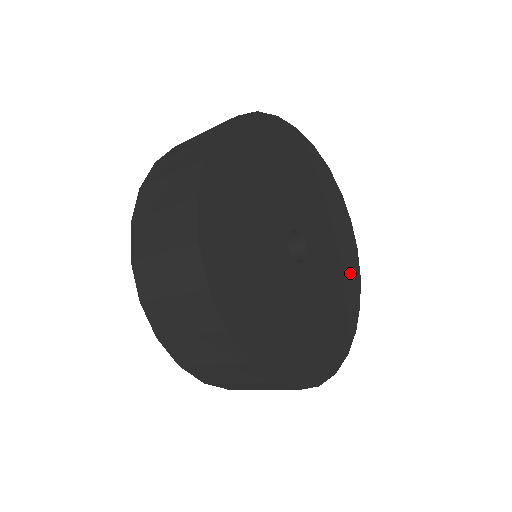
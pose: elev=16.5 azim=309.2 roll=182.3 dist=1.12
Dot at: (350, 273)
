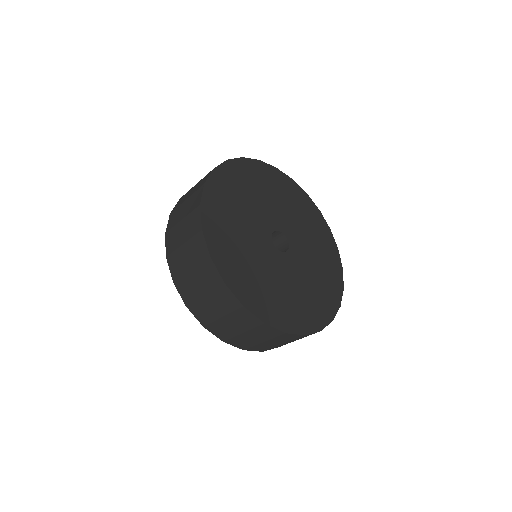
Dot at: (312, 313)
